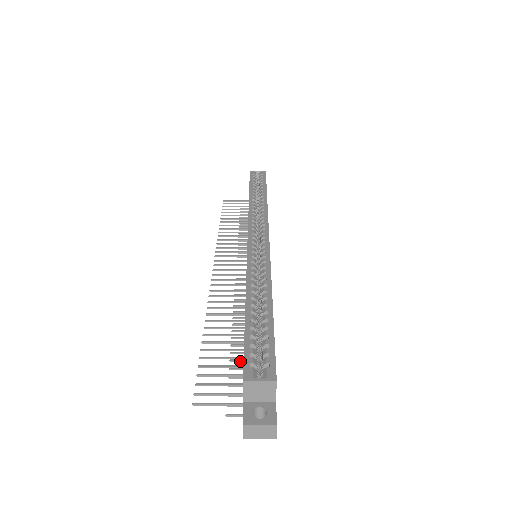
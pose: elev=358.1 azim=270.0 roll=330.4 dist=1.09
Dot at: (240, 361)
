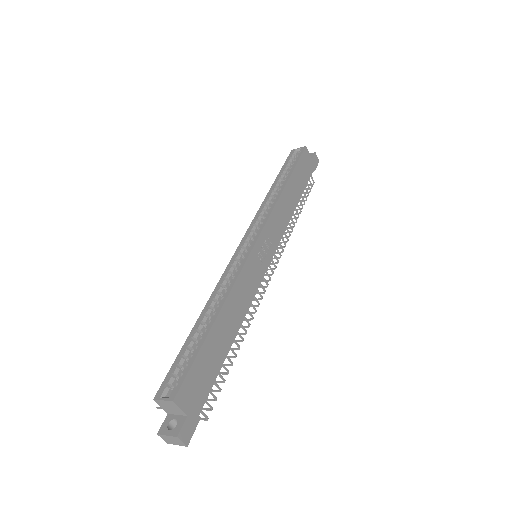
Dot at: occluded
